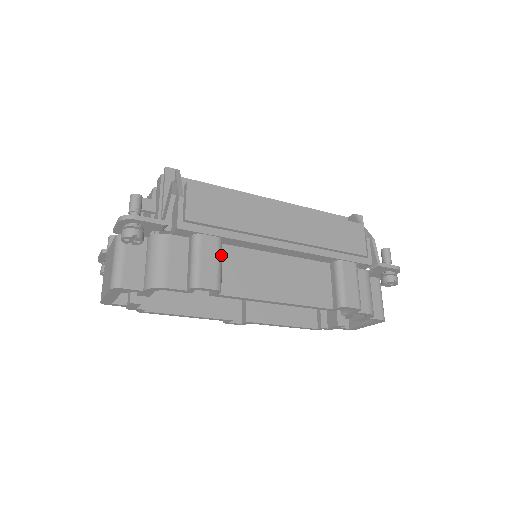
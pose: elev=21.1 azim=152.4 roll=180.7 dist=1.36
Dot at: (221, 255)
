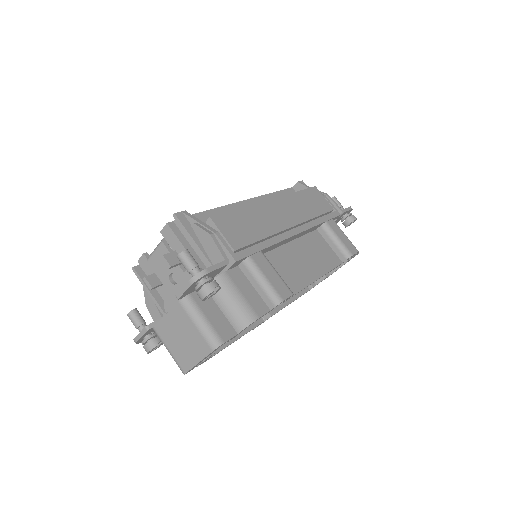
Dot at: (271, 265)
